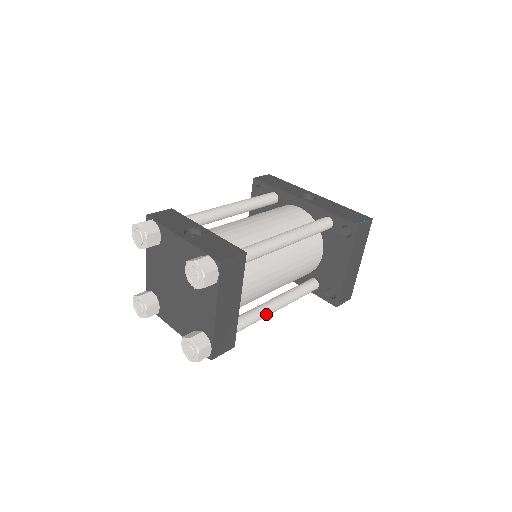
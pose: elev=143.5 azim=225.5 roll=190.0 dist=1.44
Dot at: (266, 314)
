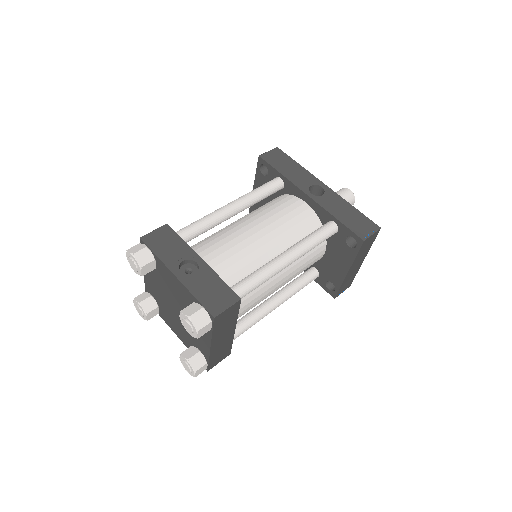
Dot at: (263, 317)
